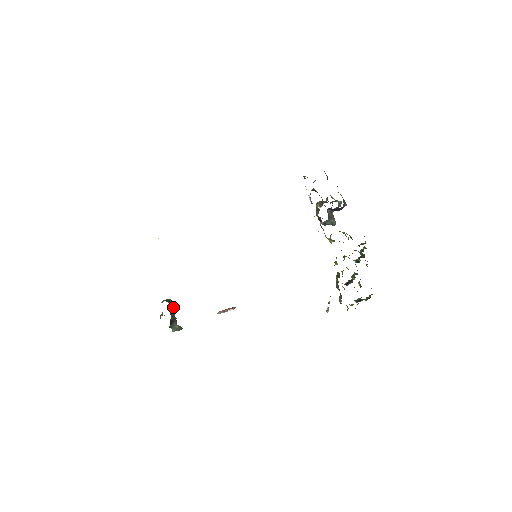
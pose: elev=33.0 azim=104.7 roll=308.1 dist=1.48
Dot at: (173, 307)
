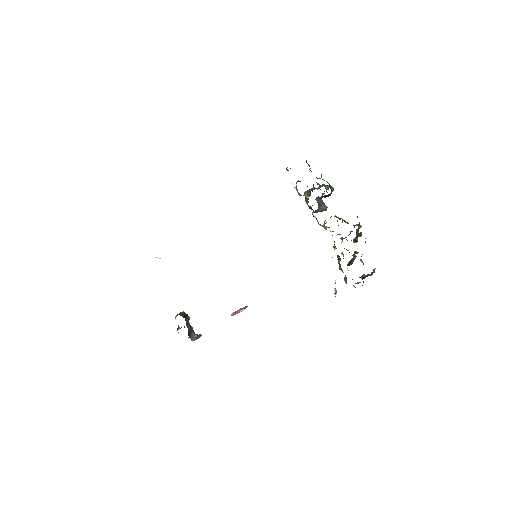
Dot at: (187, 319)
